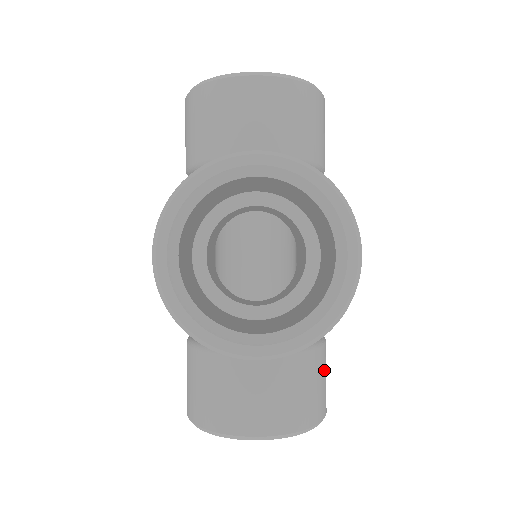
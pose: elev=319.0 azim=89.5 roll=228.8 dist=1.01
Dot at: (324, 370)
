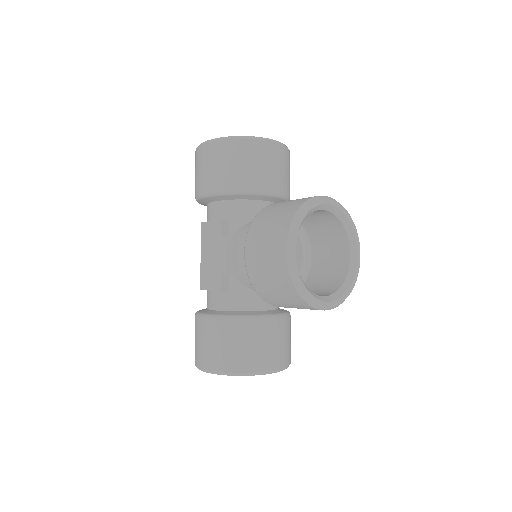
Dot at: occluded
